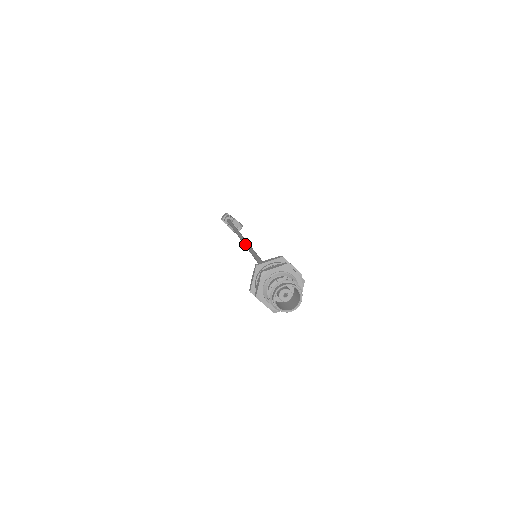
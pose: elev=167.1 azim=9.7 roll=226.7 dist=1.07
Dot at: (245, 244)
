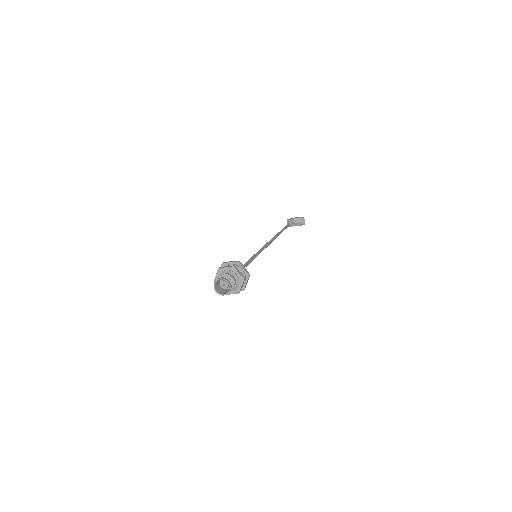
Dot at: occluded
